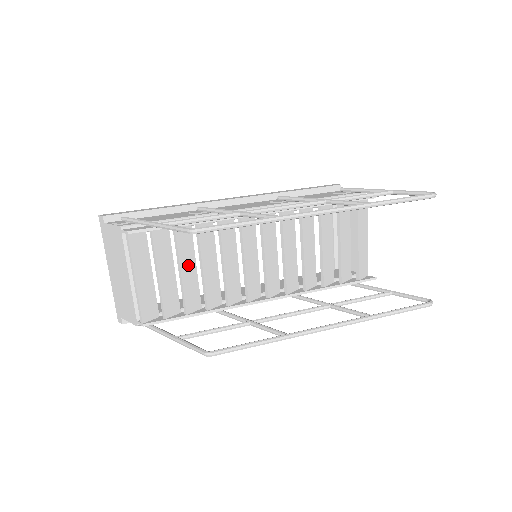
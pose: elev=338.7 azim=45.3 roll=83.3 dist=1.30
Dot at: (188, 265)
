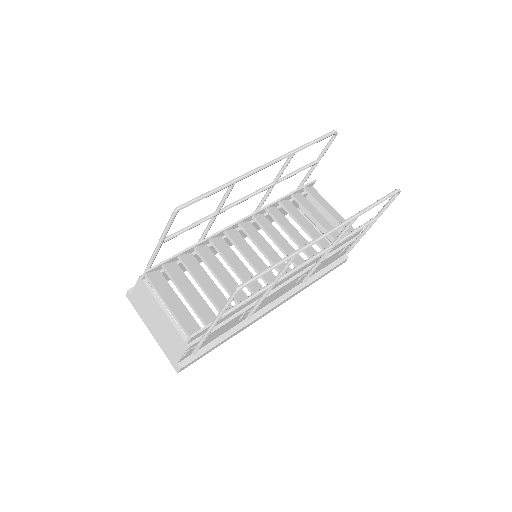
Dot at: (204, 279)
